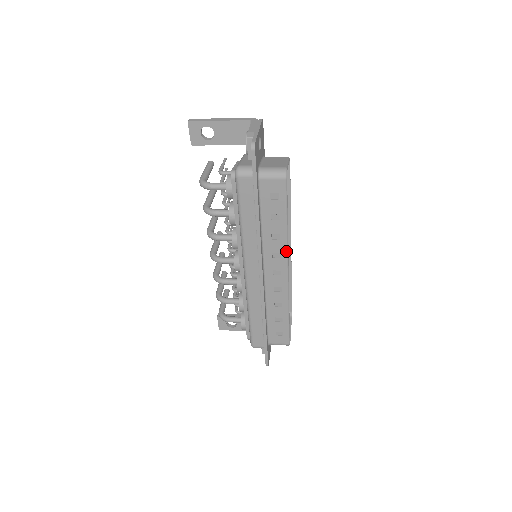
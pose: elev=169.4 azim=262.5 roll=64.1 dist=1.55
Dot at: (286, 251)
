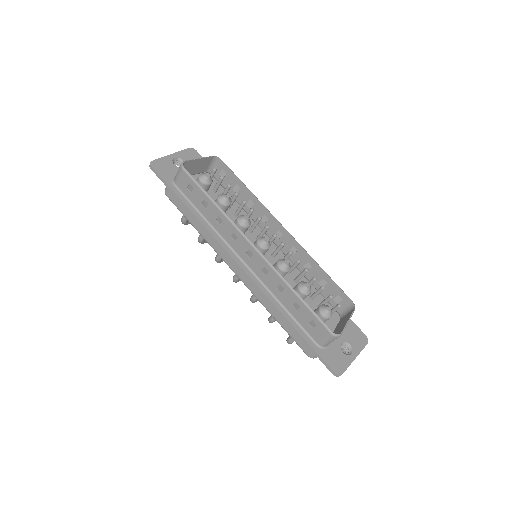
Dot at: (234, 227)
